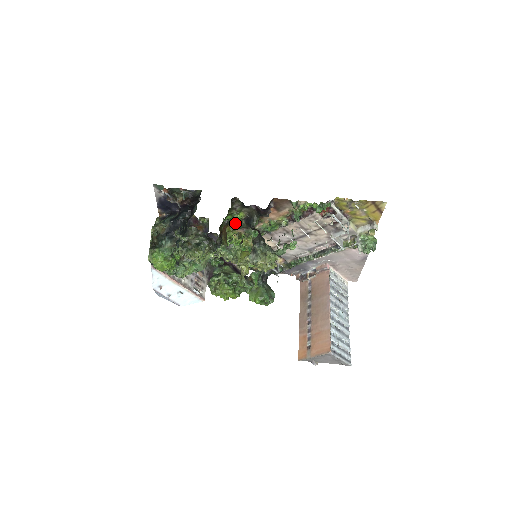
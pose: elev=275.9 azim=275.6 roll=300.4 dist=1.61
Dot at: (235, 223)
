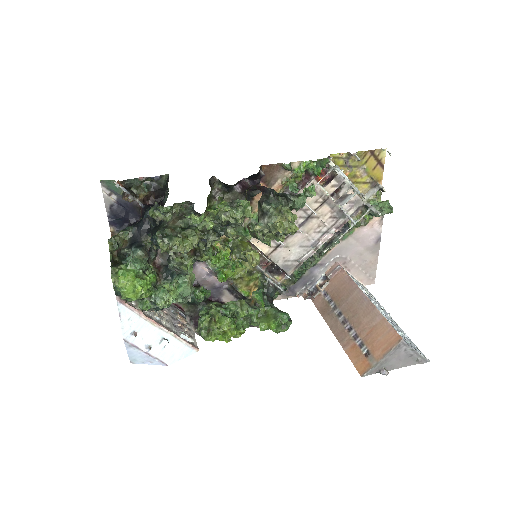
Dot at: occluded
